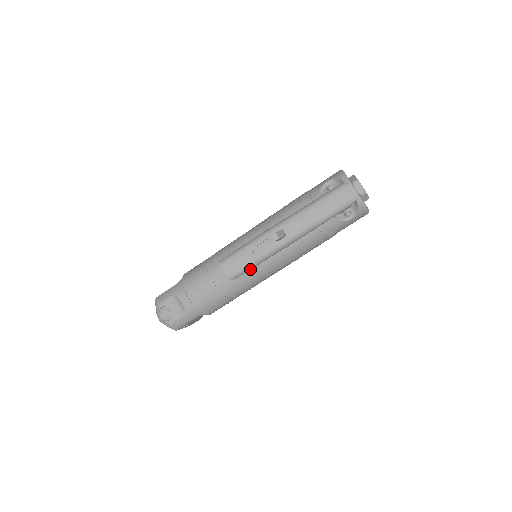
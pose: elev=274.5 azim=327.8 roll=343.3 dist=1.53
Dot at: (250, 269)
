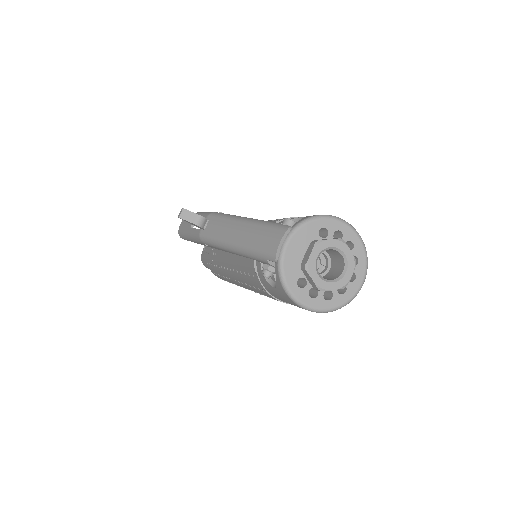
Dot at: (189, 240)
